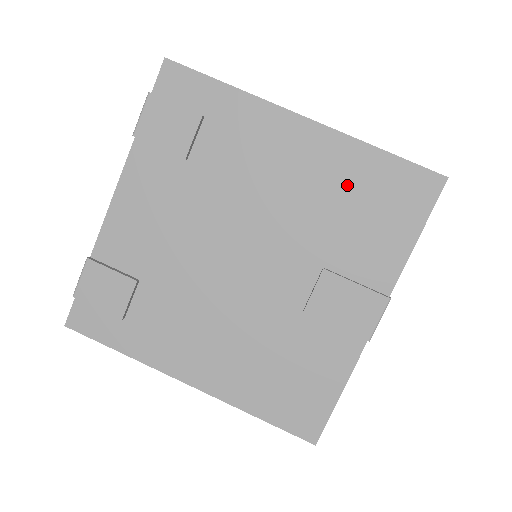
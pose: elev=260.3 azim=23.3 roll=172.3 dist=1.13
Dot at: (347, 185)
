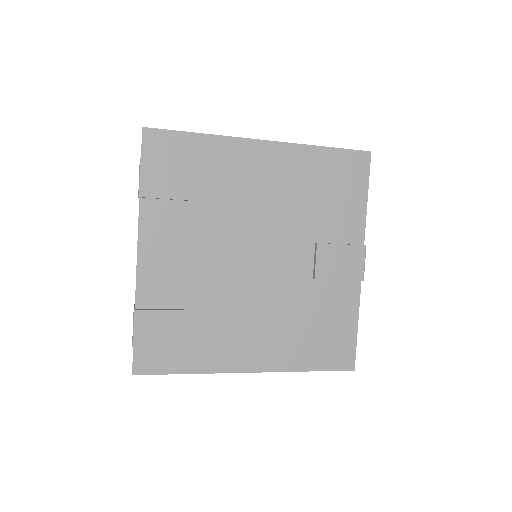
Dot at: (311, 179)
